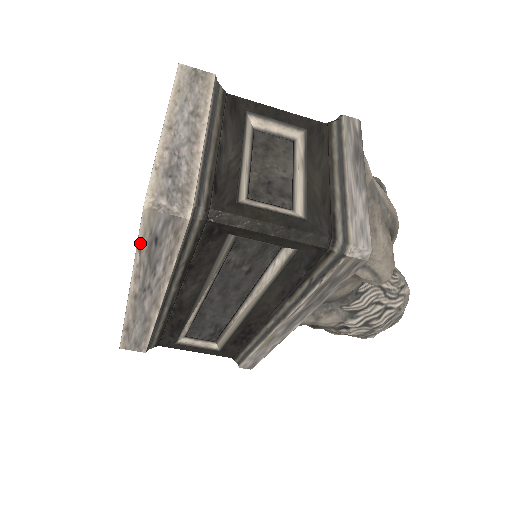
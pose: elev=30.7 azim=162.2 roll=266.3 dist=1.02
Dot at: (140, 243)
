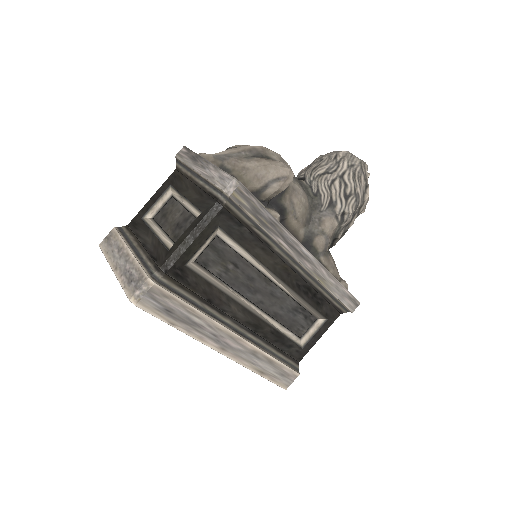
Dot at: (167, 321)
